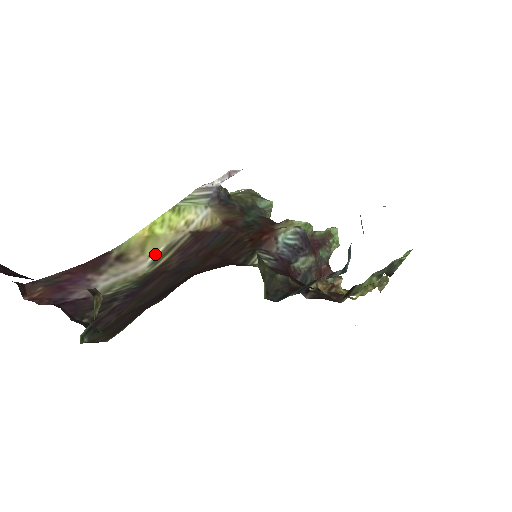
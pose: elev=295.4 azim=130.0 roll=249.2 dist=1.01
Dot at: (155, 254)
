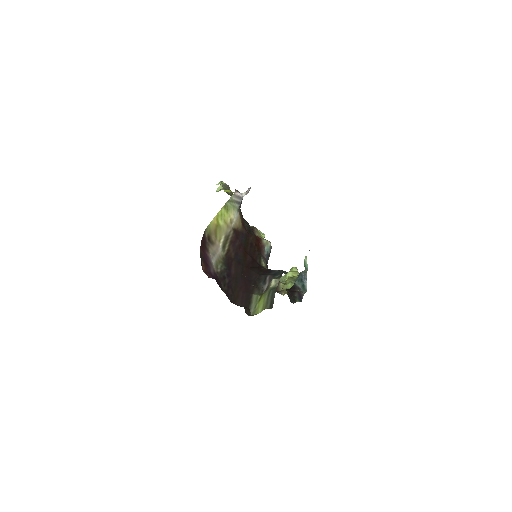
Dot at: (222, 241)
